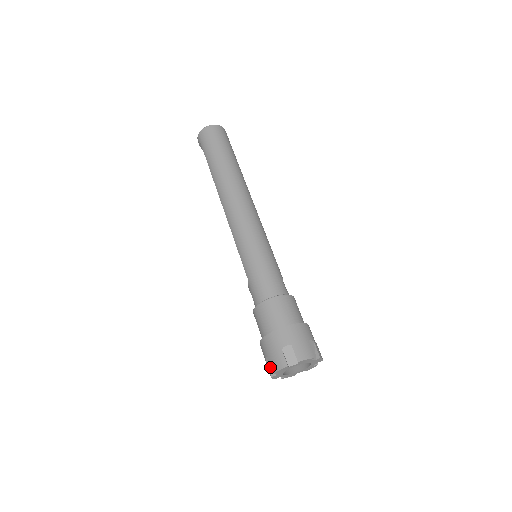
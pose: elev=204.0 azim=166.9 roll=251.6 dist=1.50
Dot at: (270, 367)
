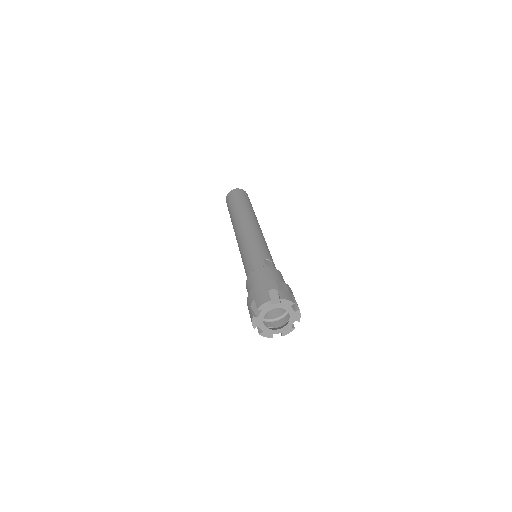
Dot at: (259, 328)
